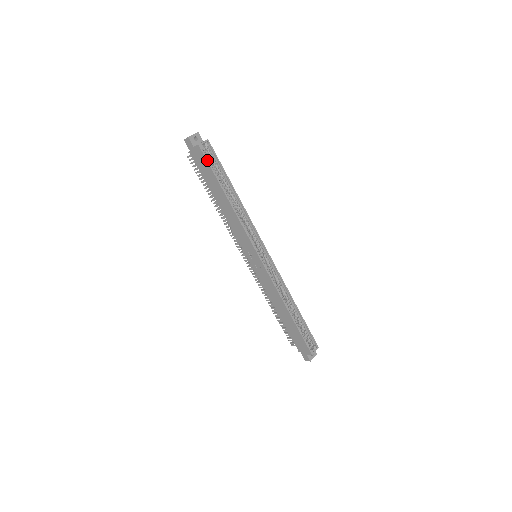
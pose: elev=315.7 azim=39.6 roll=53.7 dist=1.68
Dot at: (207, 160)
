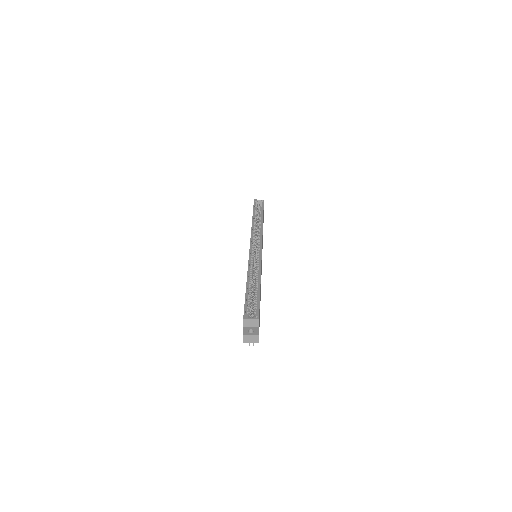
Dot at: (254, 205)
